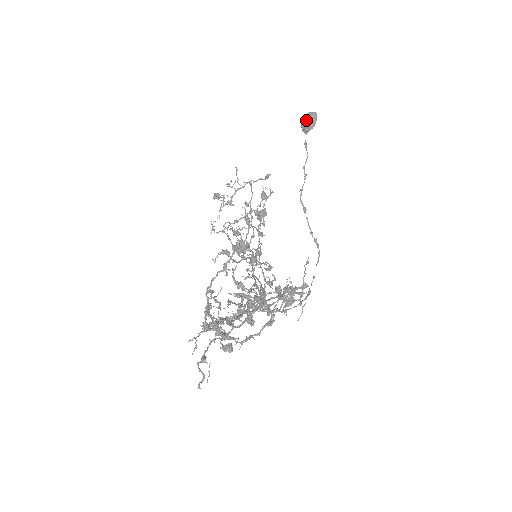
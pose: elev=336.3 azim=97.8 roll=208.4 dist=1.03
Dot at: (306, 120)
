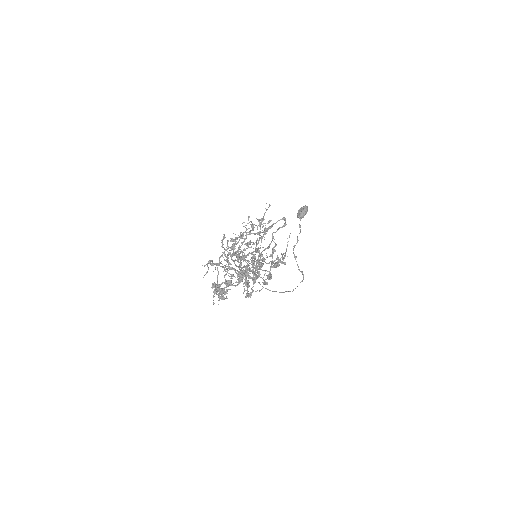
Dot at: (300, 210)
